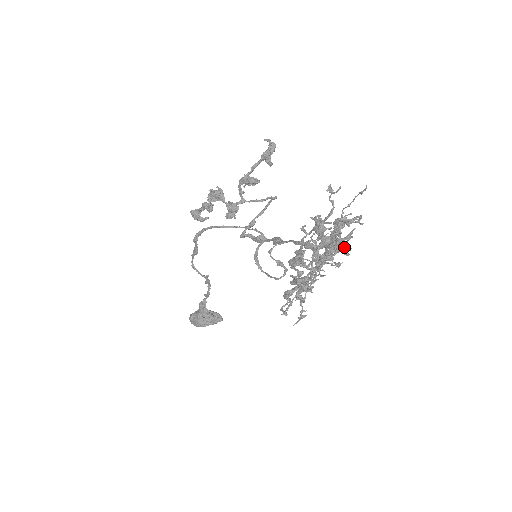
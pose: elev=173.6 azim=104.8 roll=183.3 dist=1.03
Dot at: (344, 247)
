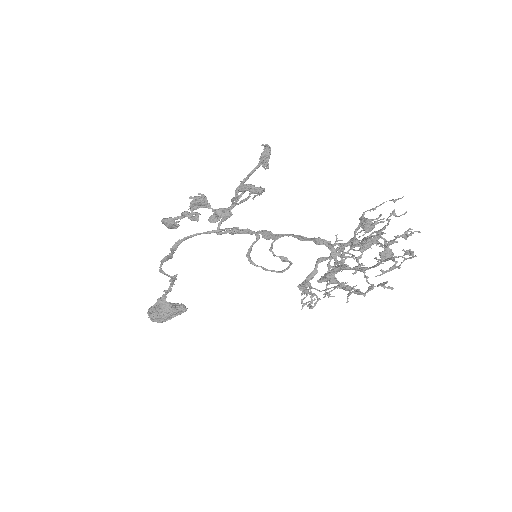
Dot at: occluded
